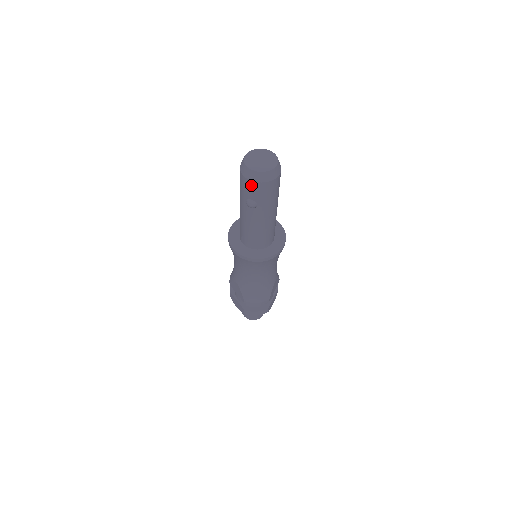
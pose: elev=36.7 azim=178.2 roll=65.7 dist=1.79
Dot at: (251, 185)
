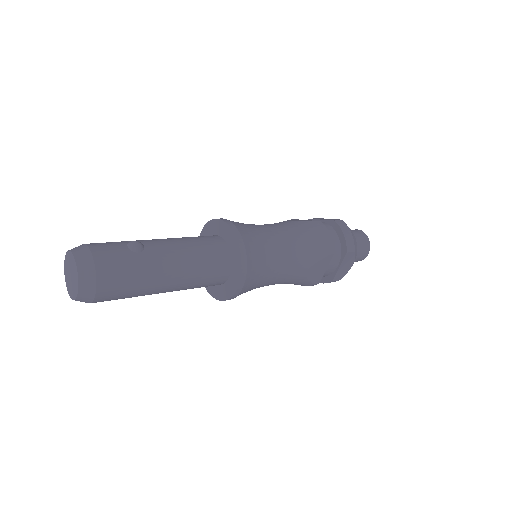
Dot at: occluded
